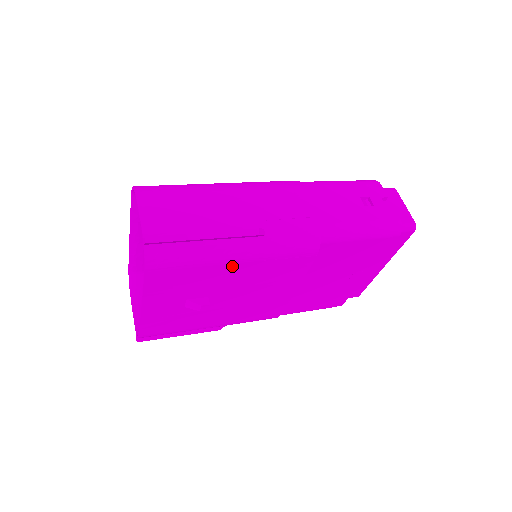
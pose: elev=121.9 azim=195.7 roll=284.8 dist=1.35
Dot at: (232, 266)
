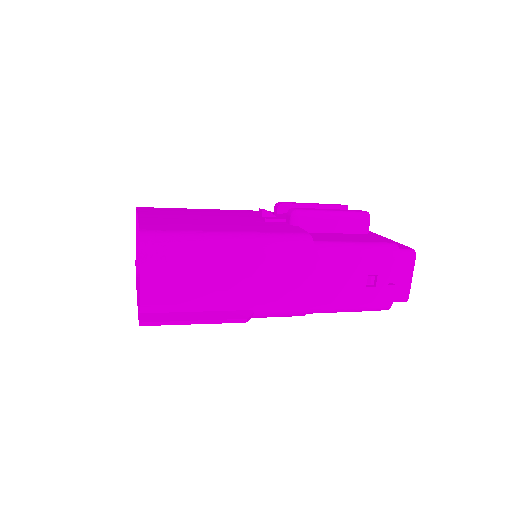
Dot at: occluded
